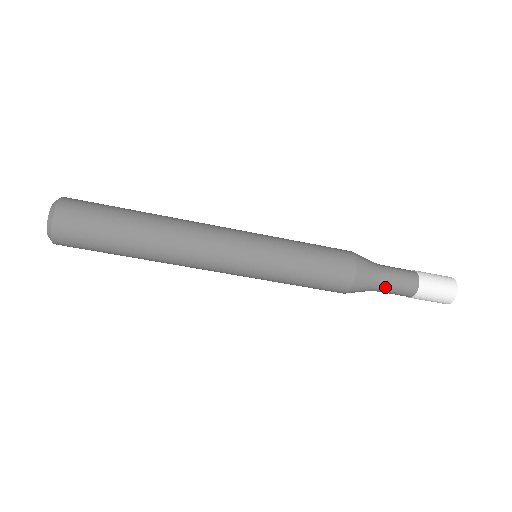
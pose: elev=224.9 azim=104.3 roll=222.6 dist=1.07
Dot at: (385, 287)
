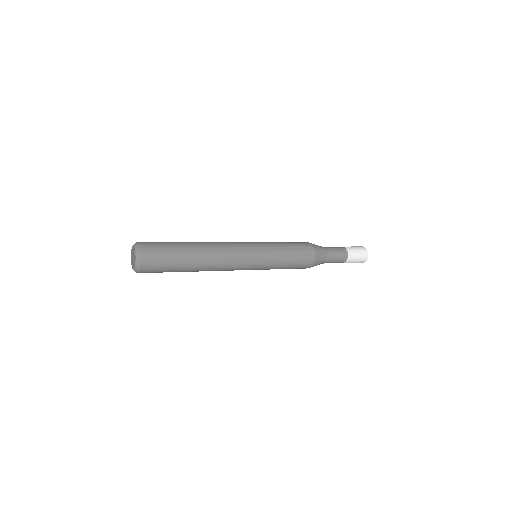
Dot at: occluded
